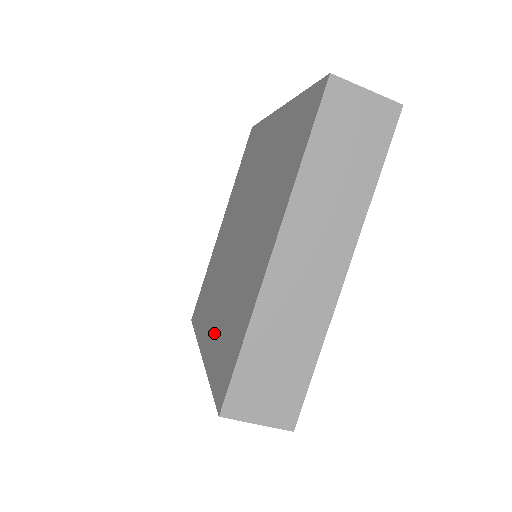
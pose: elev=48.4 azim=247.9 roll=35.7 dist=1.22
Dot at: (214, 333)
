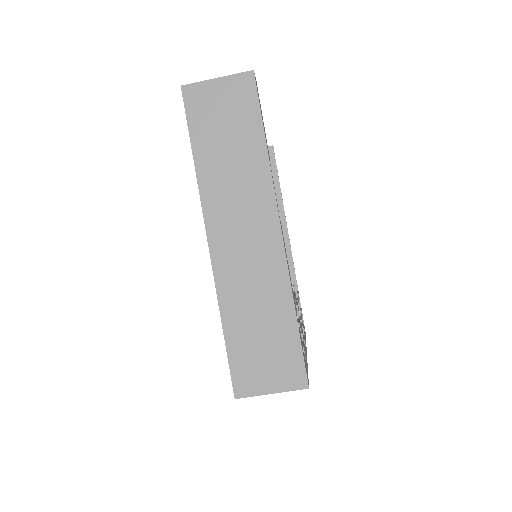
Dot at: occluded
